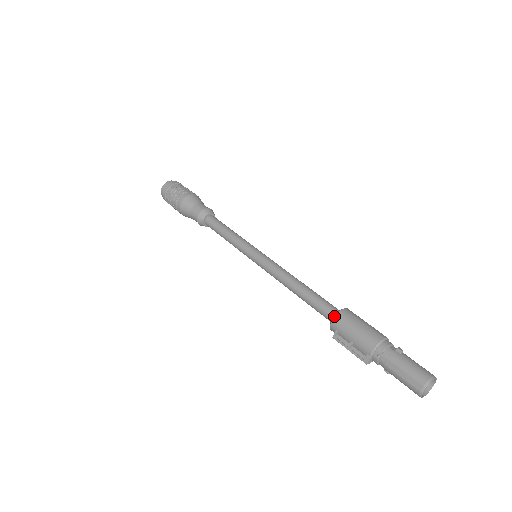
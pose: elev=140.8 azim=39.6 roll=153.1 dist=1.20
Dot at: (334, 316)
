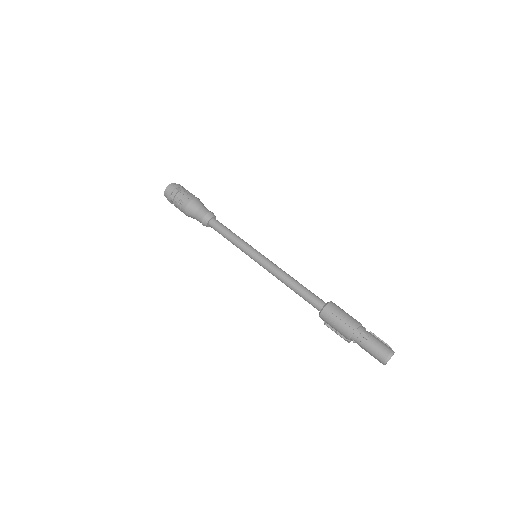
Dot at: (319, 314)
